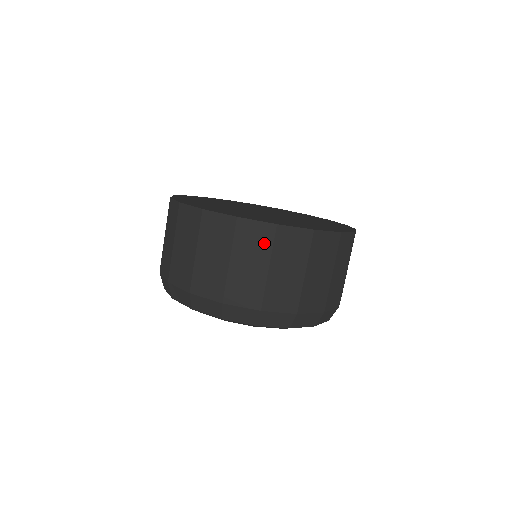
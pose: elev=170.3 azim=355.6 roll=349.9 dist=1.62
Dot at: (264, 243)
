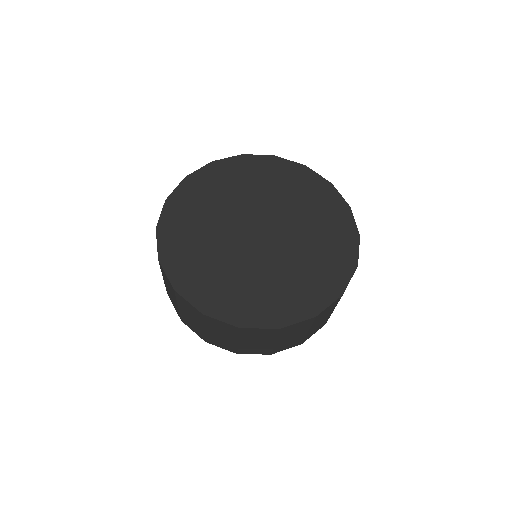
Dot at: (231, 332)
